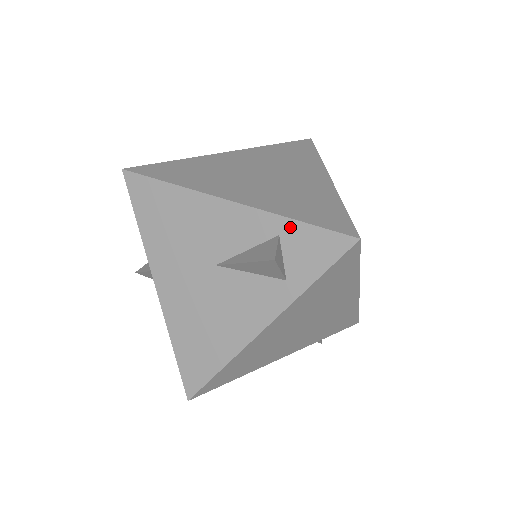
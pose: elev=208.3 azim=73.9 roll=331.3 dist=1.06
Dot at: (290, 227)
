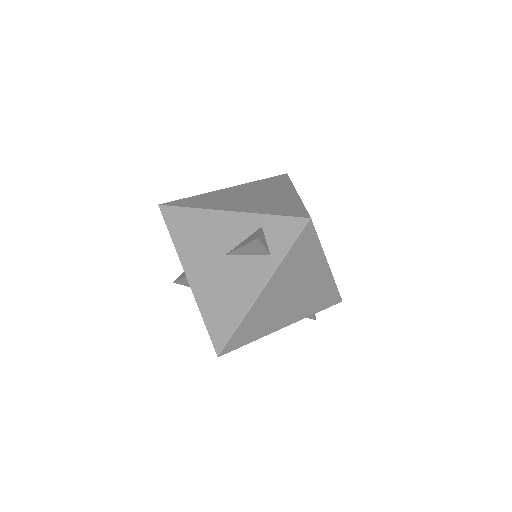
Dot at: (268, 220)
